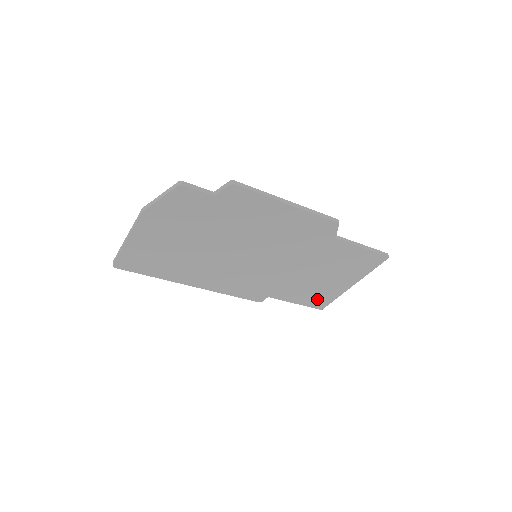
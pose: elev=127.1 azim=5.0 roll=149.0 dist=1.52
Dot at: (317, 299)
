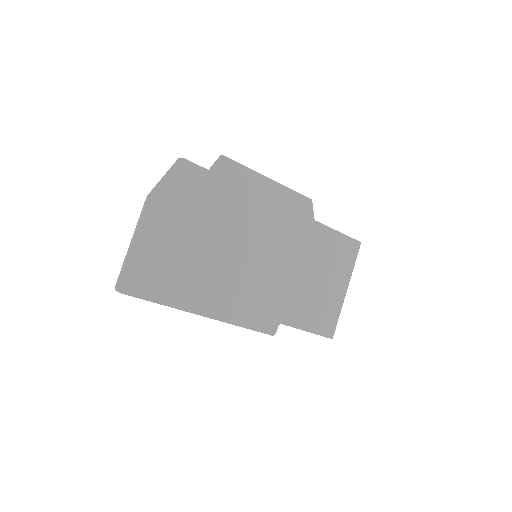
Dot at: (324, 319)
